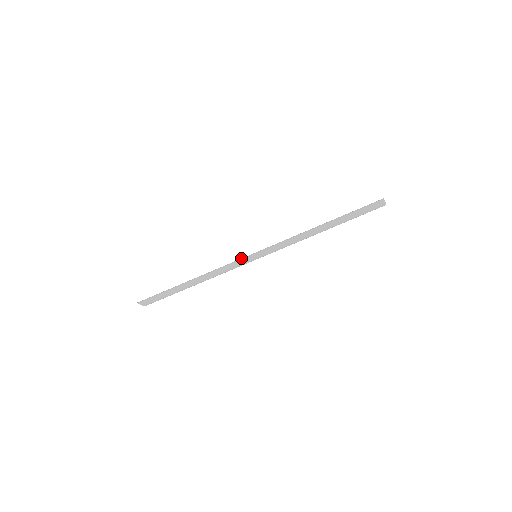
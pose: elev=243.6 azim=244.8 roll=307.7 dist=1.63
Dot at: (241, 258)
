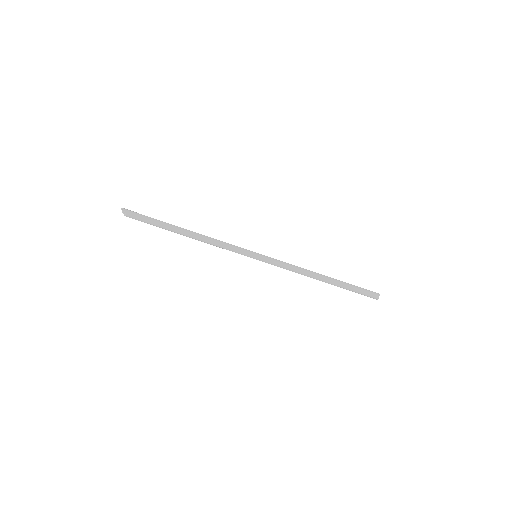
Dot at: (243, 248)
